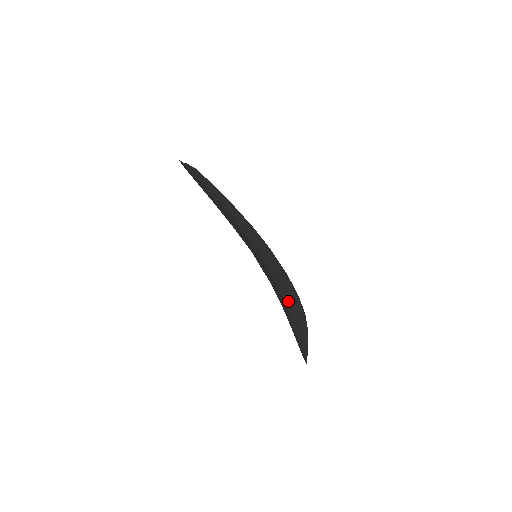
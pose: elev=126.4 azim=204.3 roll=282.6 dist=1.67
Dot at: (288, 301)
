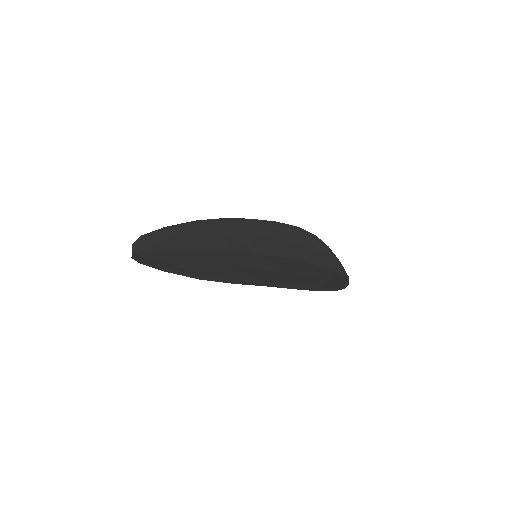
Dot at: (302, 252)
